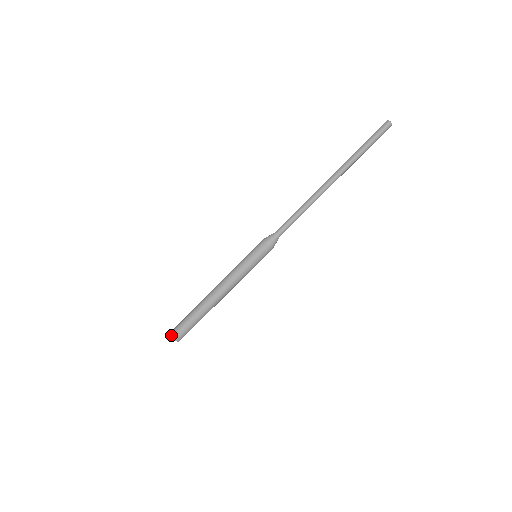
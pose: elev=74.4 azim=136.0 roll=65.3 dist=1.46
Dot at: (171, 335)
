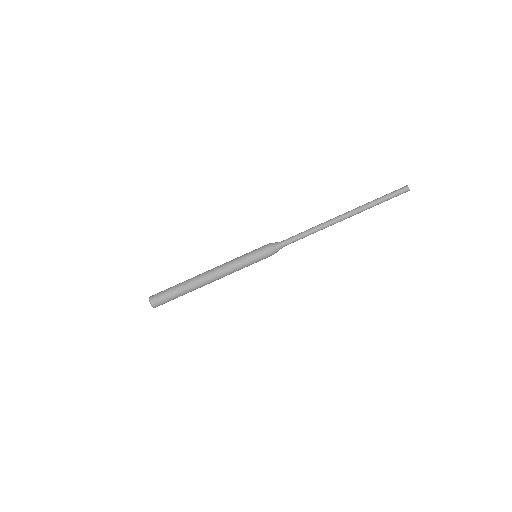
Dot at: (151, 302)
